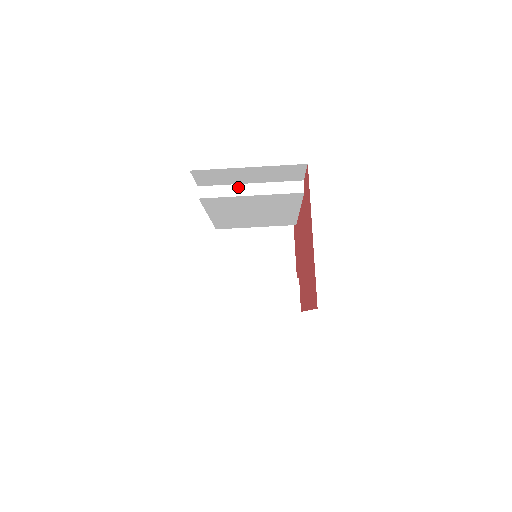
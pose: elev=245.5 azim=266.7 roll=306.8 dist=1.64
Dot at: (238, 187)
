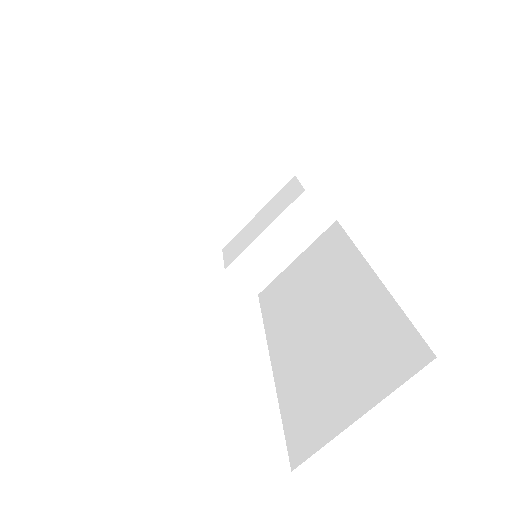
Dot at: (172, 260)
